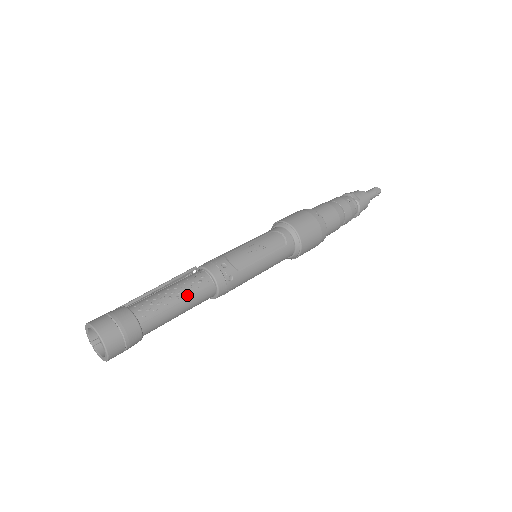
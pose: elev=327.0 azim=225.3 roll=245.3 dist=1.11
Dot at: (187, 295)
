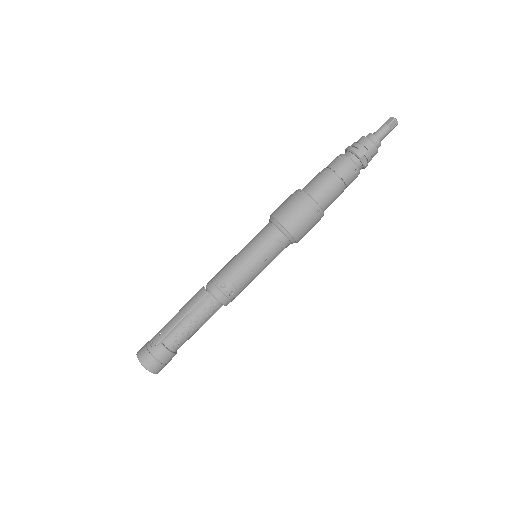
Dot at: (204, 322)
